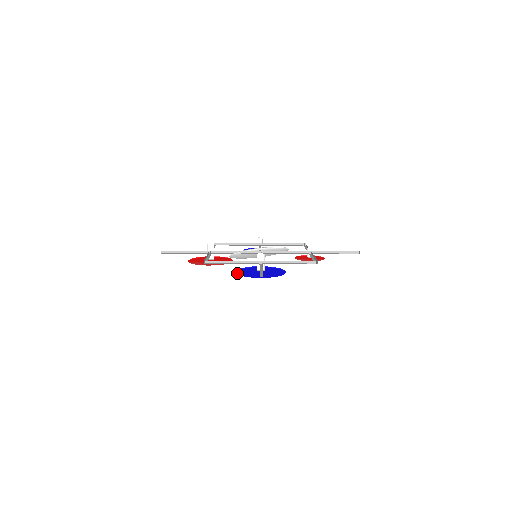
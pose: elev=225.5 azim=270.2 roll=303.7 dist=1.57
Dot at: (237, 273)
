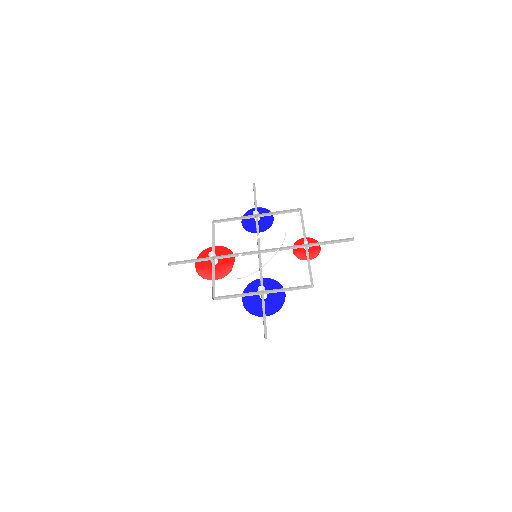
Dot at: (243, 304)
